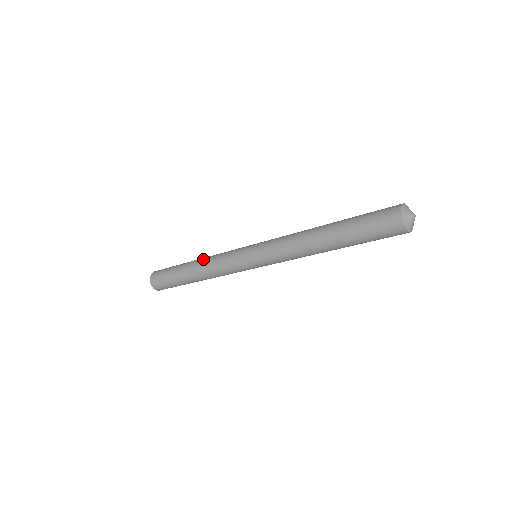
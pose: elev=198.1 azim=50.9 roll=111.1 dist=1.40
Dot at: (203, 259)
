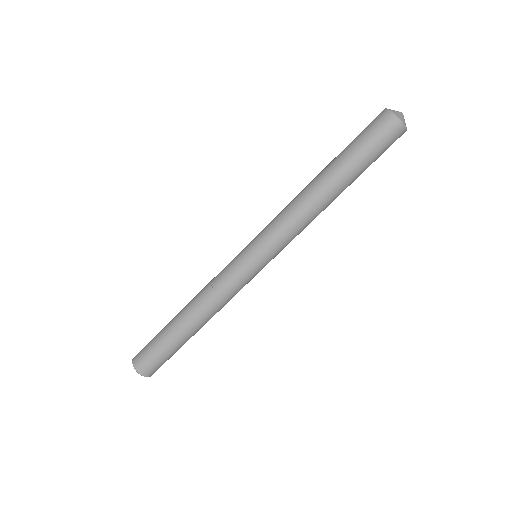
Dot at: occluded
